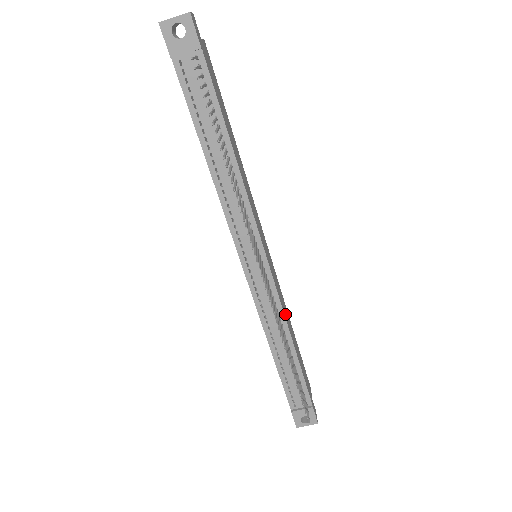
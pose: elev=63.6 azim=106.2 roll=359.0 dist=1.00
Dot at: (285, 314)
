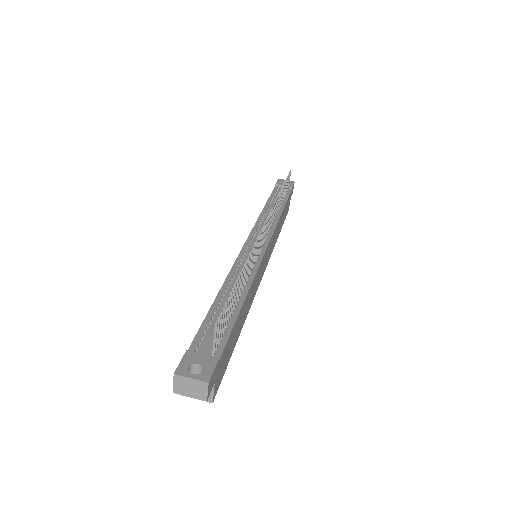
Dot at: (253, 286)
